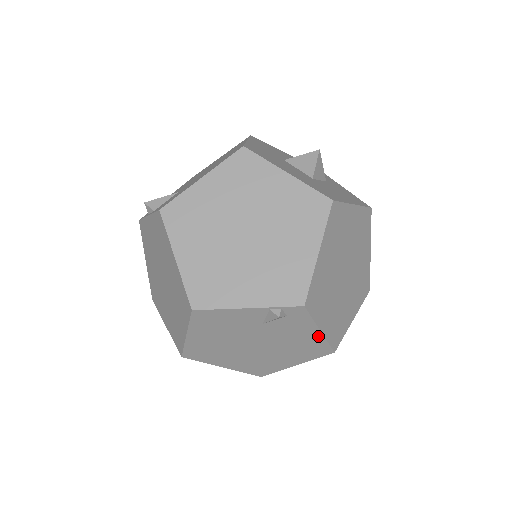
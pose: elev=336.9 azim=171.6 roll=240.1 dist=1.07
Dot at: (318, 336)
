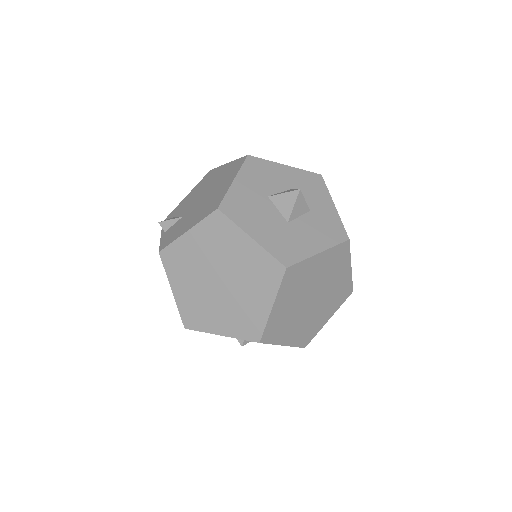
Dot at: (284, 345)
